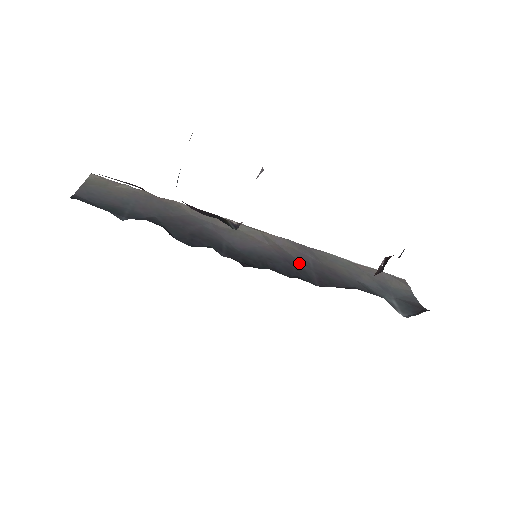
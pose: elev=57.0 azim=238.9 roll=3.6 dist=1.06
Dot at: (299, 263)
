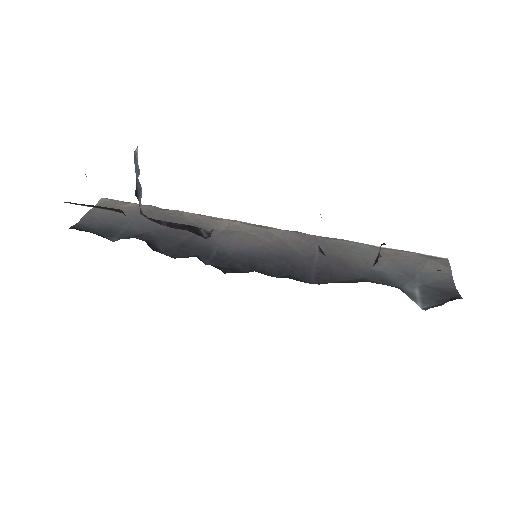
Dot at: (300, 258)
